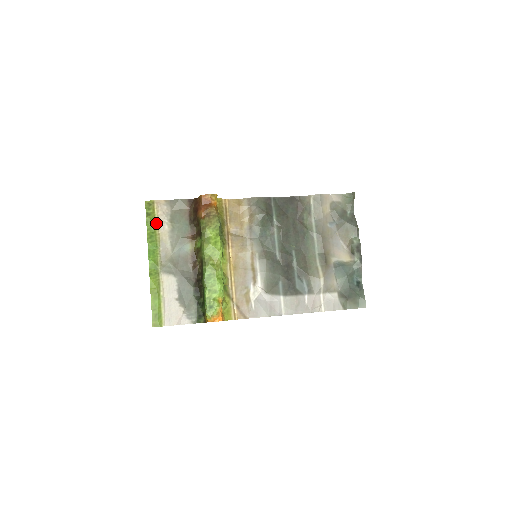
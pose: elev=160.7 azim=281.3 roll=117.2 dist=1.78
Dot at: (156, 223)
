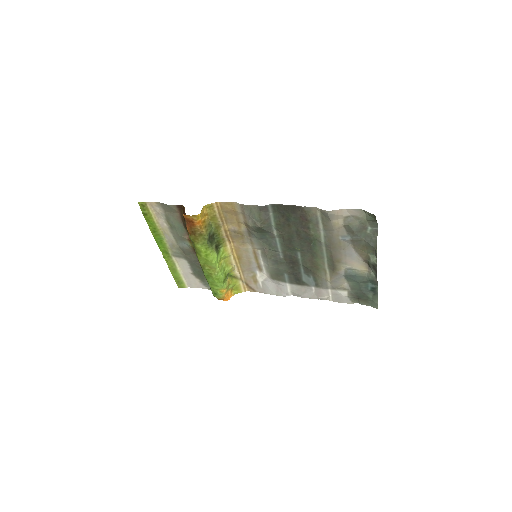
Dot at: (155, 221)
